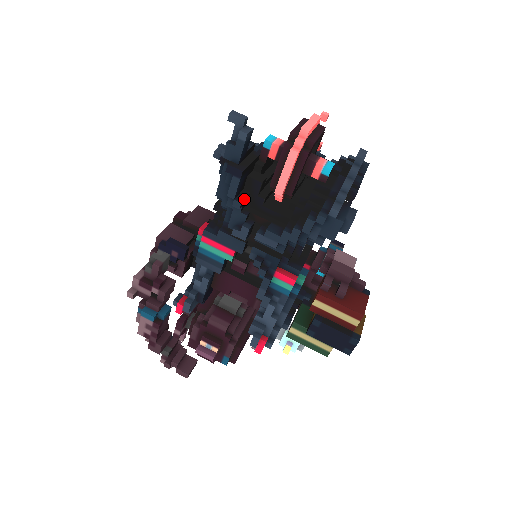
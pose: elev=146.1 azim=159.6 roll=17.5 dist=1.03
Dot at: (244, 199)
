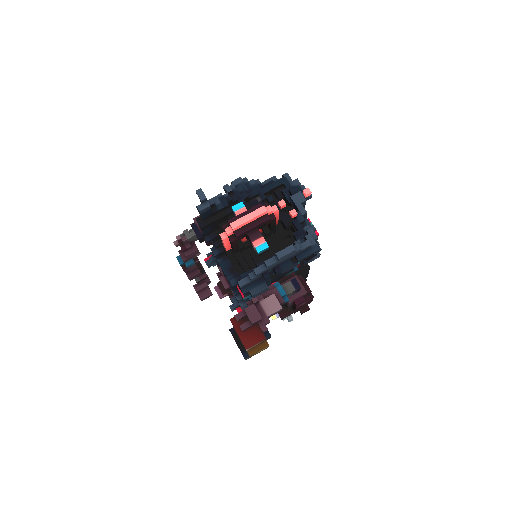
Dot at: (212, 238)
